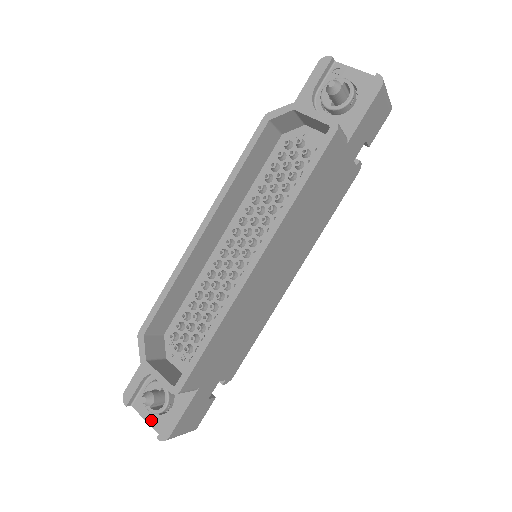
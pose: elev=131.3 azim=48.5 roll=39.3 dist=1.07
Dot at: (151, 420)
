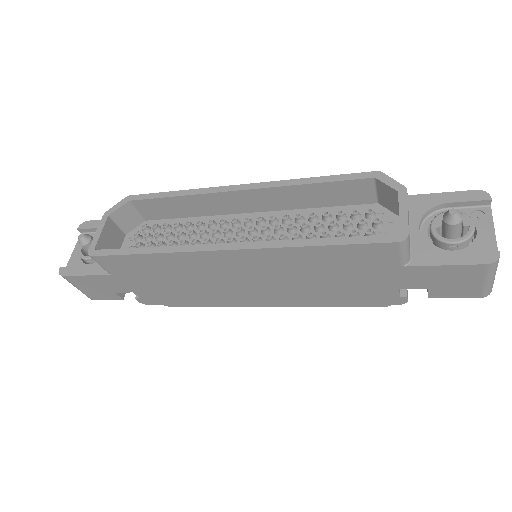
Dot at: (75, 255)
